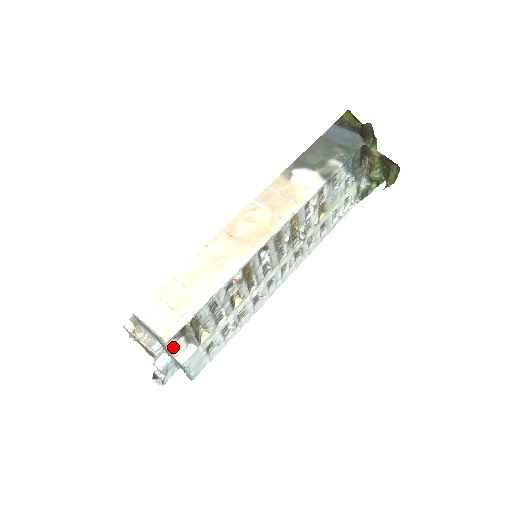
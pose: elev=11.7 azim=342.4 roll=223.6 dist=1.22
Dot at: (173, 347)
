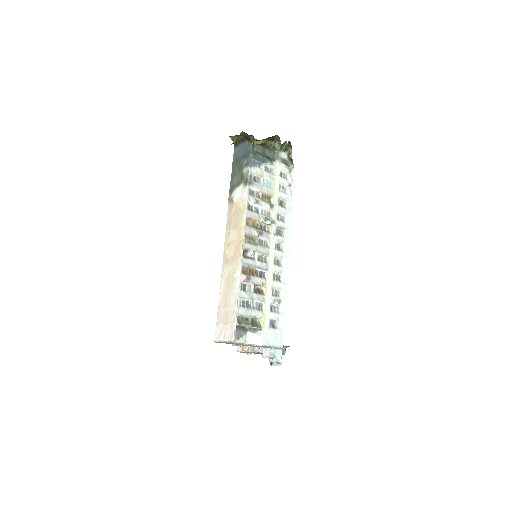
Dot at: (247, 341)
